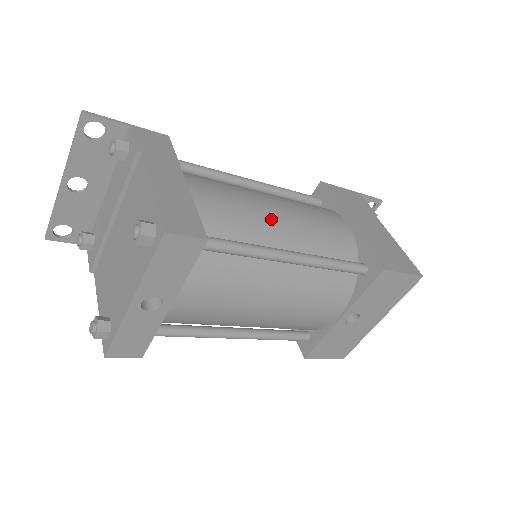
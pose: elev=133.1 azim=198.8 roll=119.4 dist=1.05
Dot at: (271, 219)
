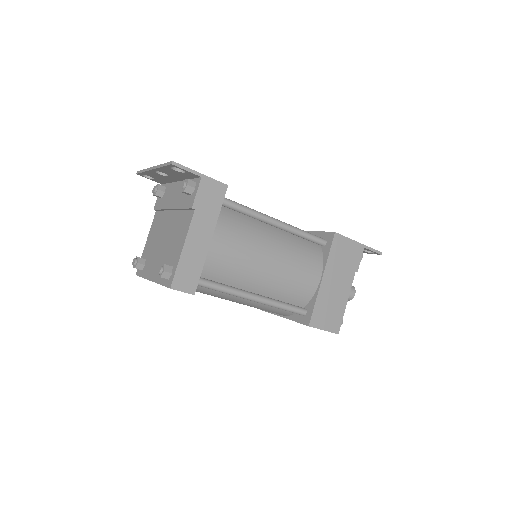
Dot at: (257, 272)
